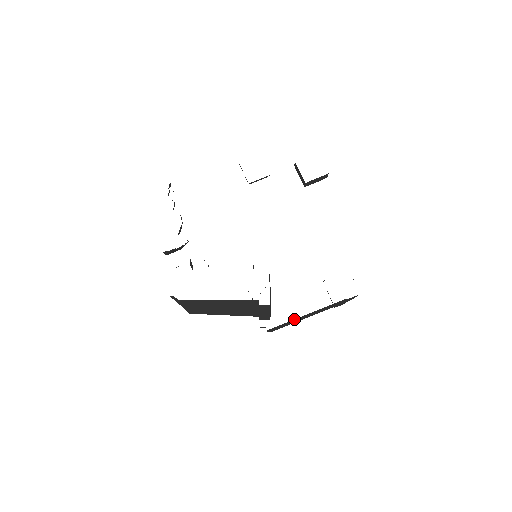
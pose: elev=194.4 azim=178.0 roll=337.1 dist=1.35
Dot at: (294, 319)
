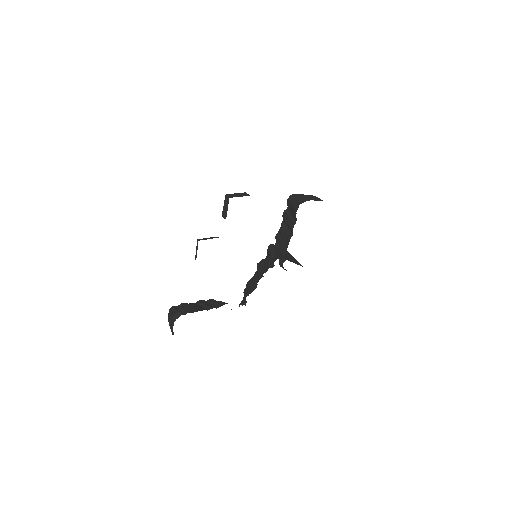
Dot at: occluded
